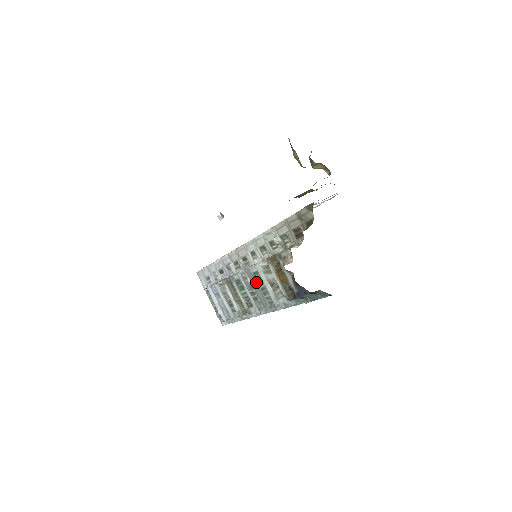
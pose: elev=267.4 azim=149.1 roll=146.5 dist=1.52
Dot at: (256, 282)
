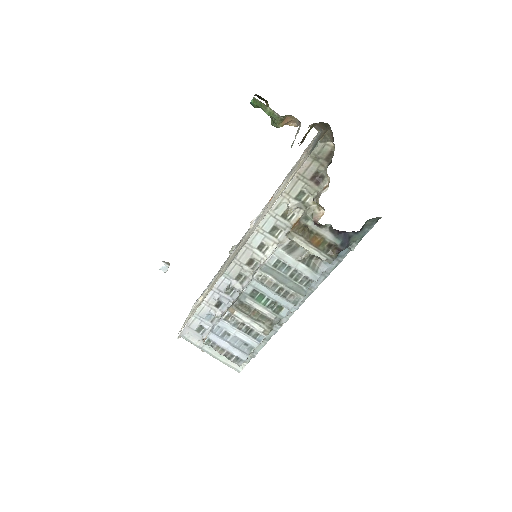
Dot at: (280, 274)
